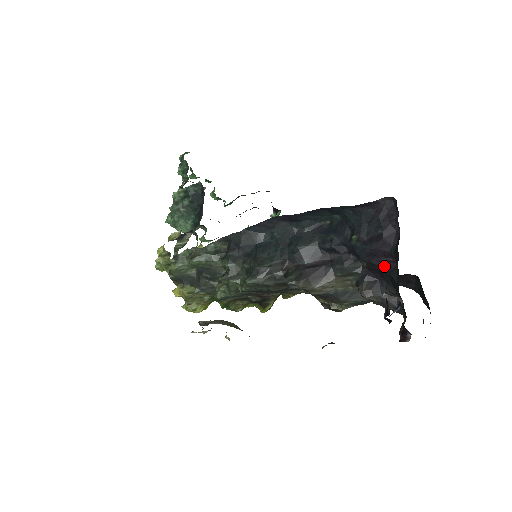
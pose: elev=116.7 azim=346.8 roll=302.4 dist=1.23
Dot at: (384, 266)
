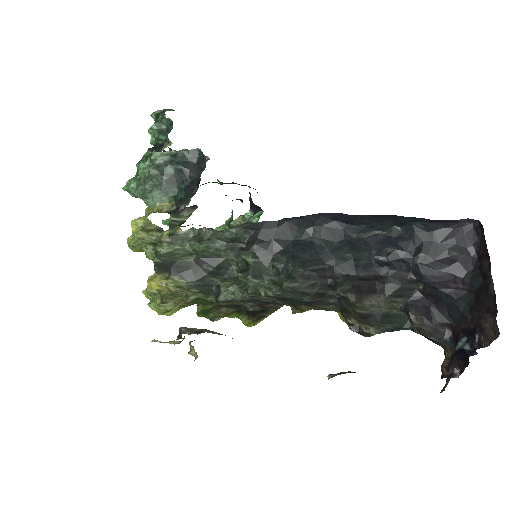
Dot at: (449, 292)
